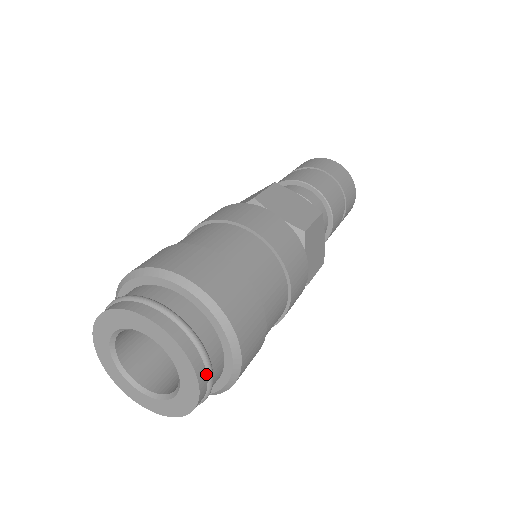
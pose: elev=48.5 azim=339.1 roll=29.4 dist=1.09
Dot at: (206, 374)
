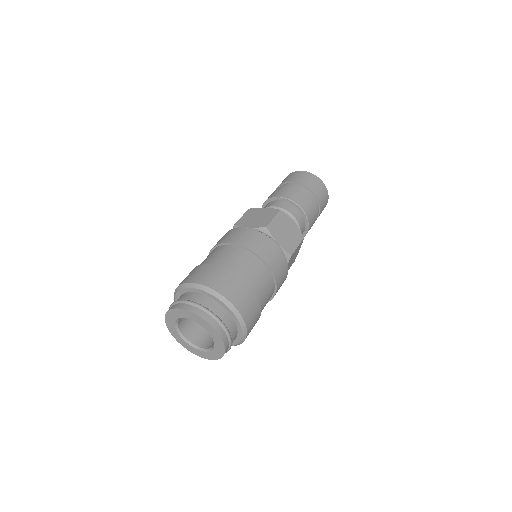
Dot at: (228, 348)
